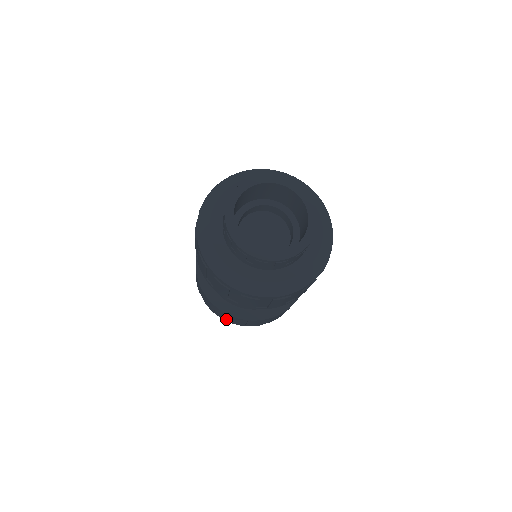
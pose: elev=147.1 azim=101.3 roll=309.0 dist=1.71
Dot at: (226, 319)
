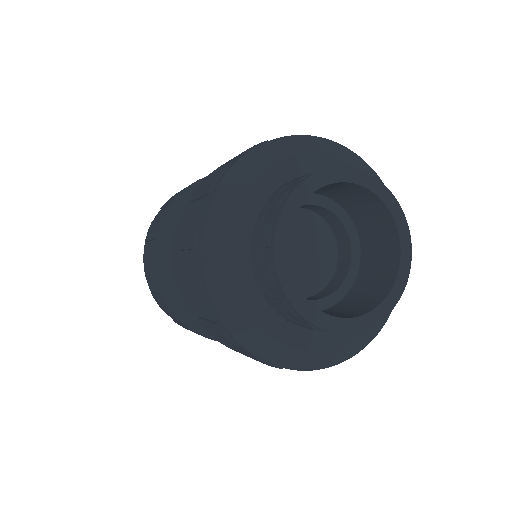
Dot at: occluded
